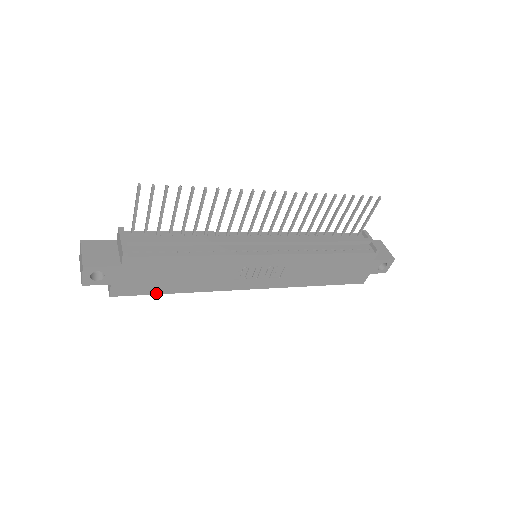
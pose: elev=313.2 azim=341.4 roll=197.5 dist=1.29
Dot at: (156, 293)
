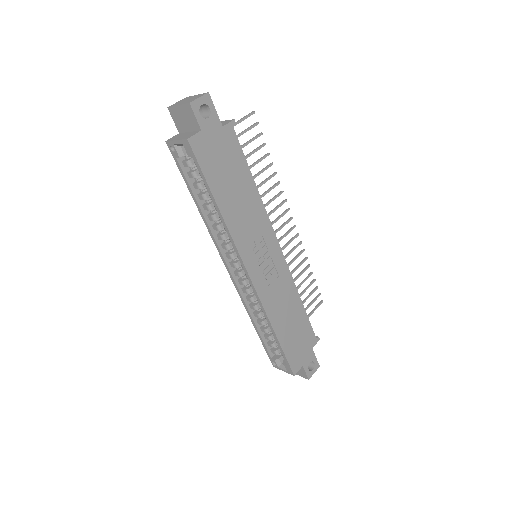
Dot at: (209, 183)
